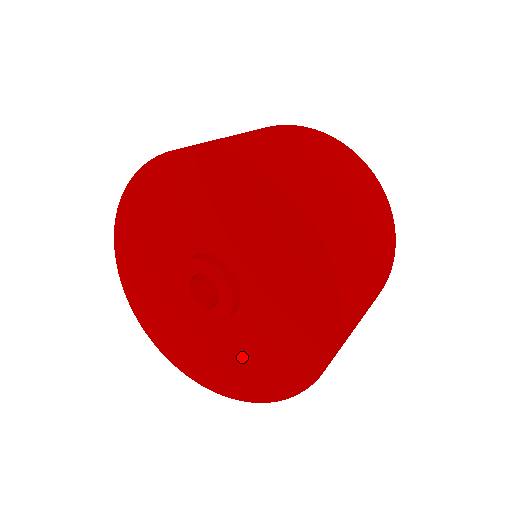
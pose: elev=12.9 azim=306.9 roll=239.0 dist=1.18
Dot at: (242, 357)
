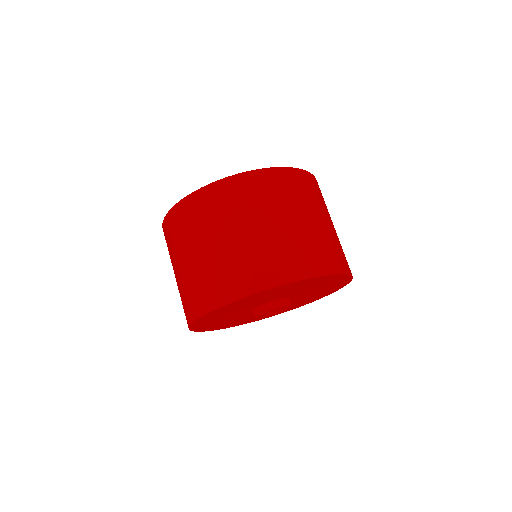
Dot at: occluded
